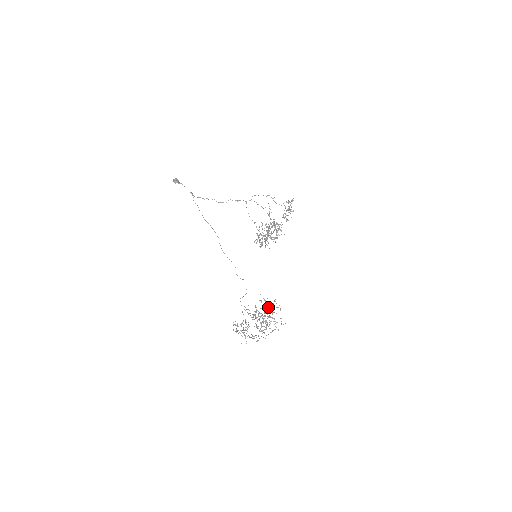
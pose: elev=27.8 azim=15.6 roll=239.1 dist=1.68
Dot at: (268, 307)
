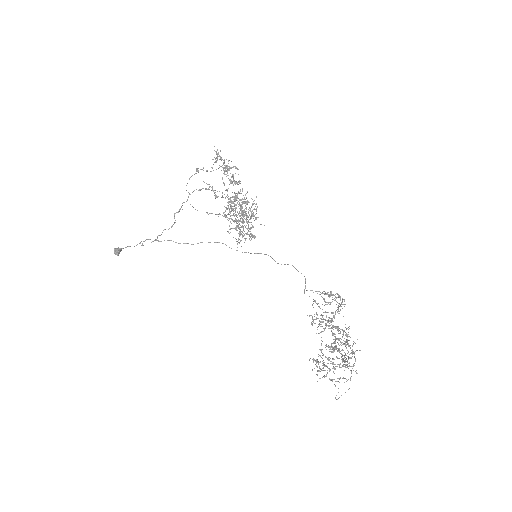
Dot at: occluded
